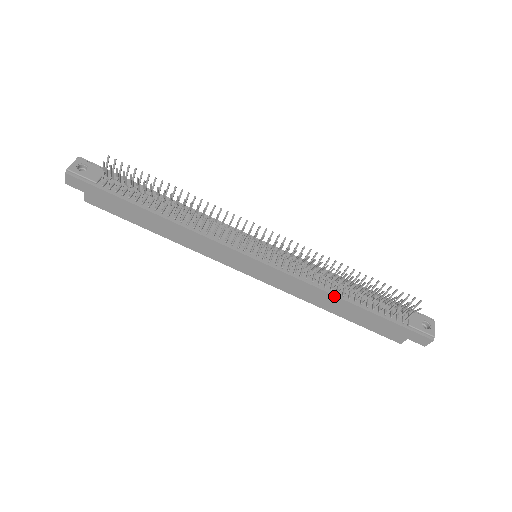
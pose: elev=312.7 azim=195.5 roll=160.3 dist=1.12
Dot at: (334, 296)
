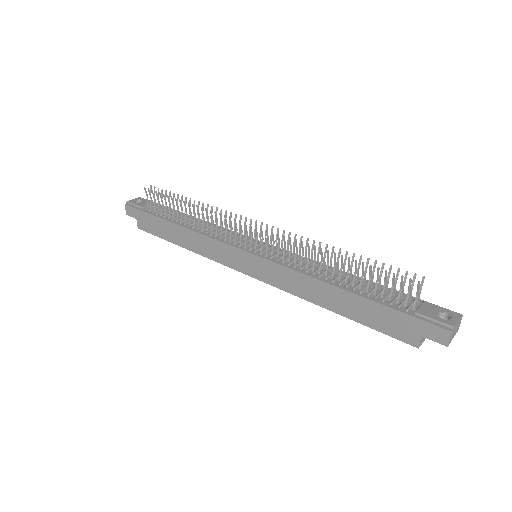
Dot at: (322, 282)
